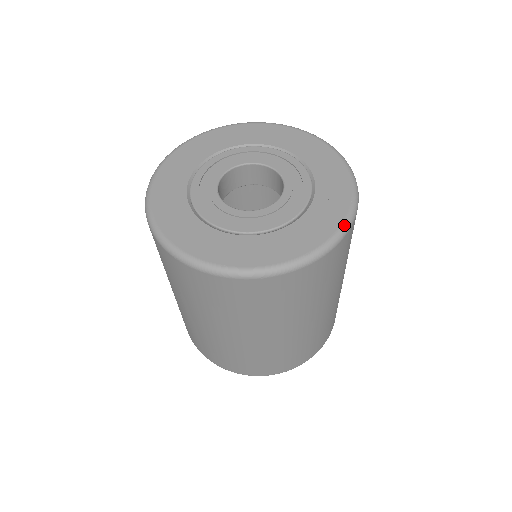
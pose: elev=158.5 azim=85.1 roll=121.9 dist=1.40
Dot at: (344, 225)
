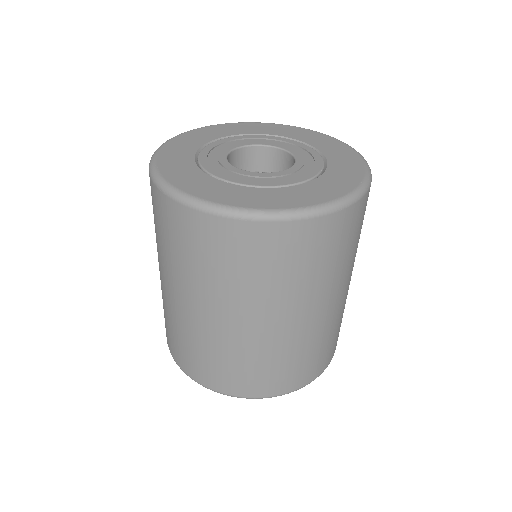
Dot at: (366, 162)
